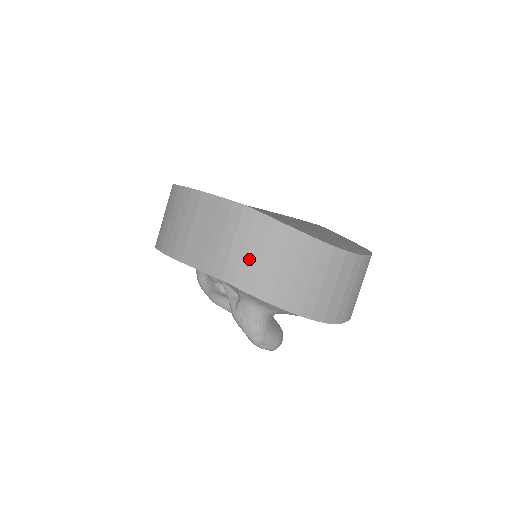
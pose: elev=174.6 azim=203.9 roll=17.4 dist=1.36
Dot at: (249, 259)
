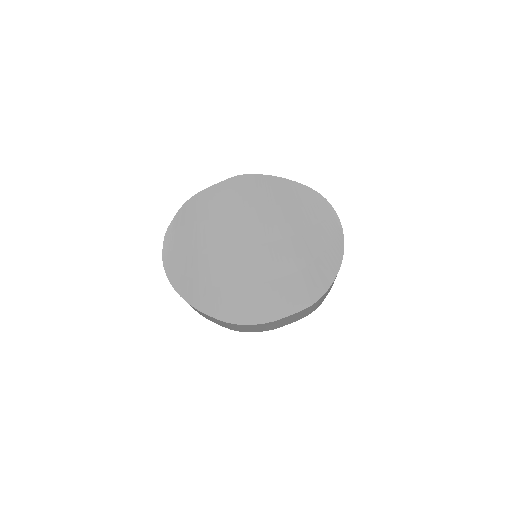
Dot at: (320, 302)
